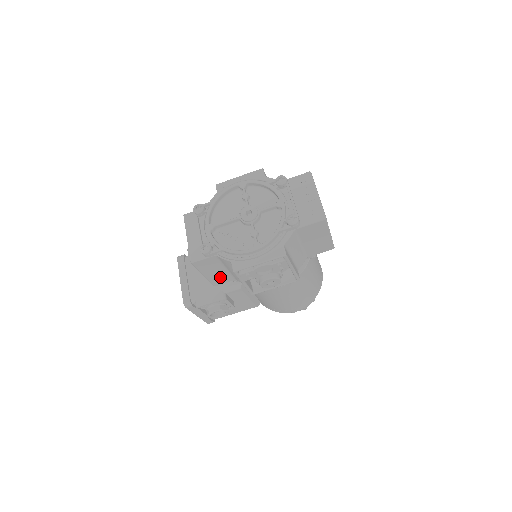
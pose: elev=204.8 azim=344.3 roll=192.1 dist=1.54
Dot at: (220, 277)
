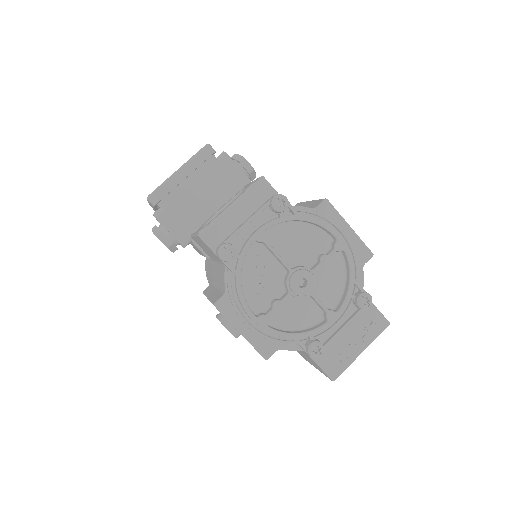
Dot at: occluded
